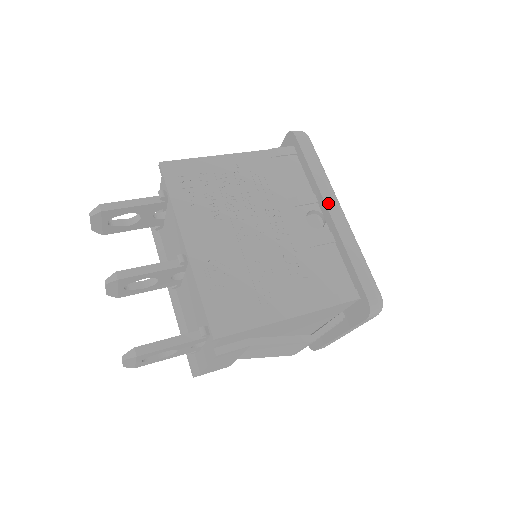
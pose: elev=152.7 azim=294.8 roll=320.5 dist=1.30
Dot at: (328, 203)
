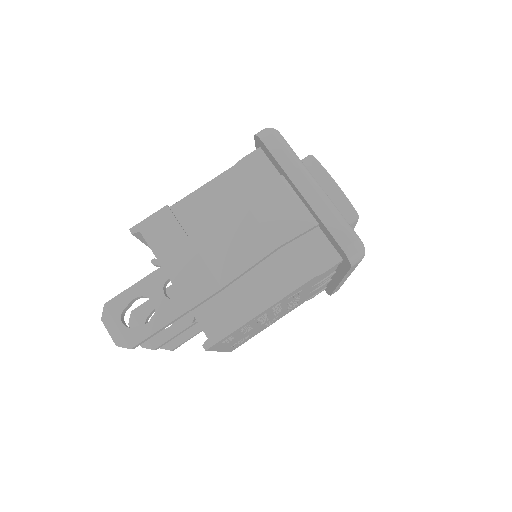
Dot at: (342, 281)
